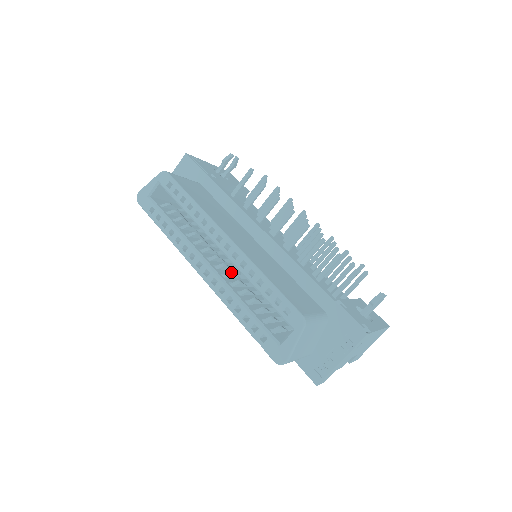
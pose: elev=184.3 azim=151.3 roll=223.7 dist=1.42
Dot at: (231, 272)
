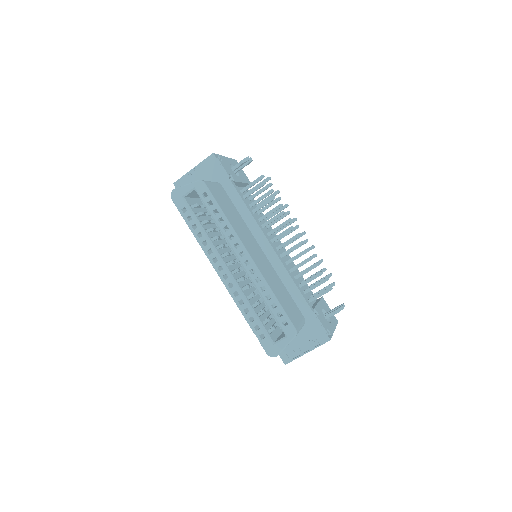
Dot at: (243, 277)
